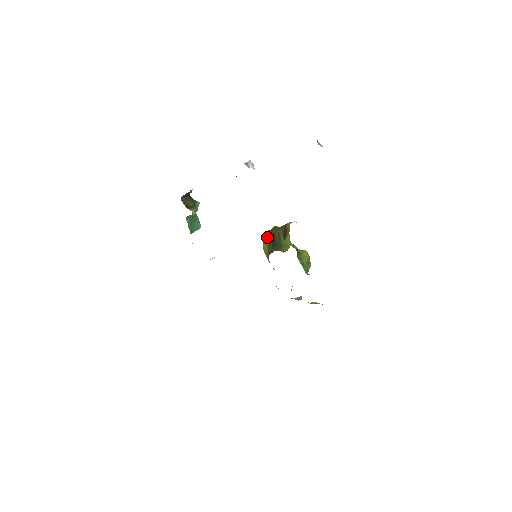
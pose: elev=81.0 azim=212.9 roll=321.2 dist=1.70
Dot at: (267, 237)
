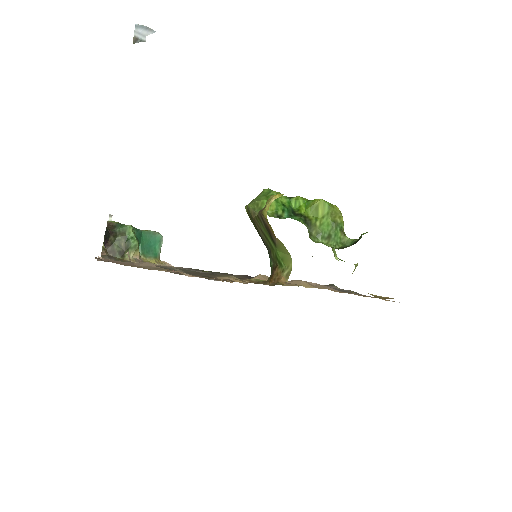
Dot at: occluded
